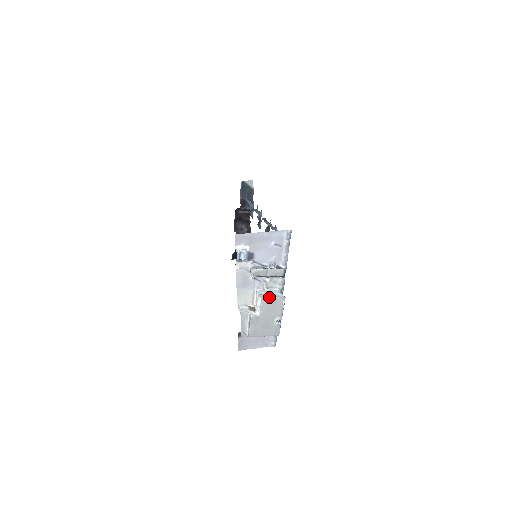
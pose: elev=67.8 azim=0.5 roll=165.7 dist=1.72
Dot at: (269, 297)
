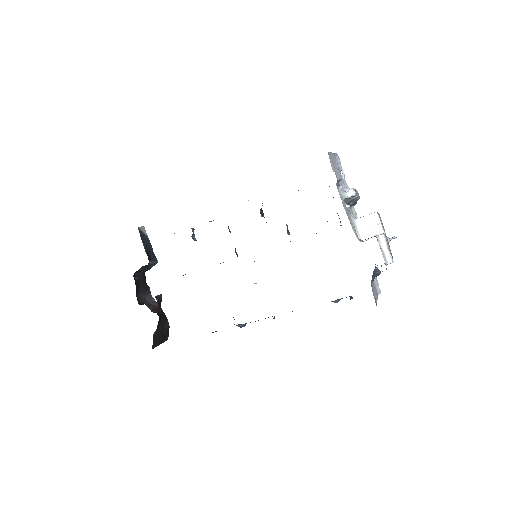
Dot at: (377, 212)
